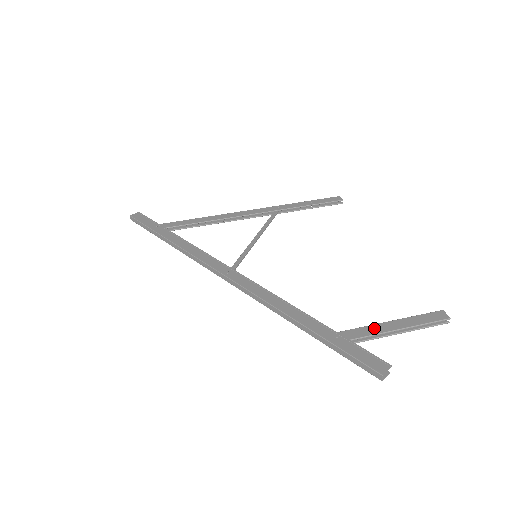
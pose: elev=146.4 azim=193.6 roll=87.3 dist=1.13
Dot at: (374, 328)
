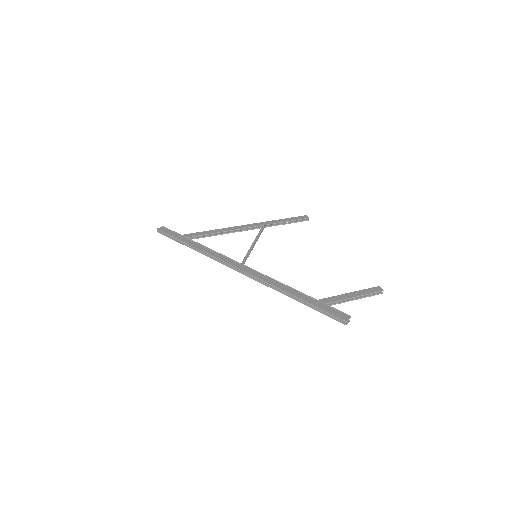
Dot at: (339, 297)
